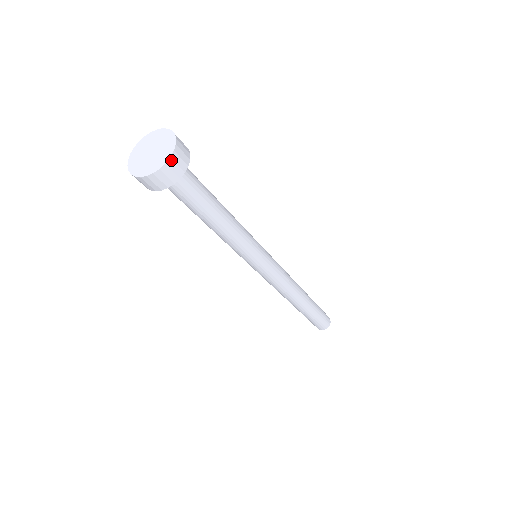
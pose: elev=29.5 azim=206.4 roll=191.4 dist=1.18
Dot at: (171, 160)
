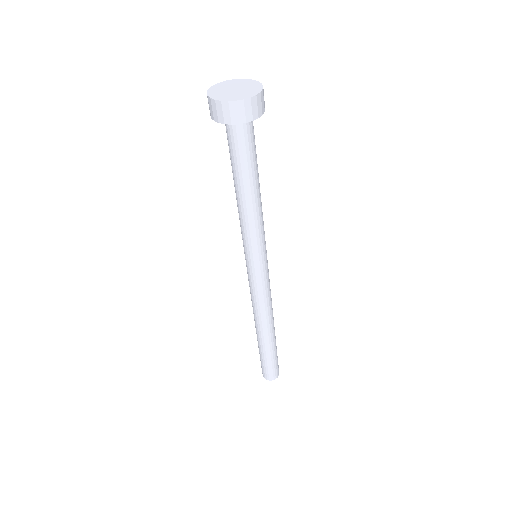
Dot at: (262, 92)
